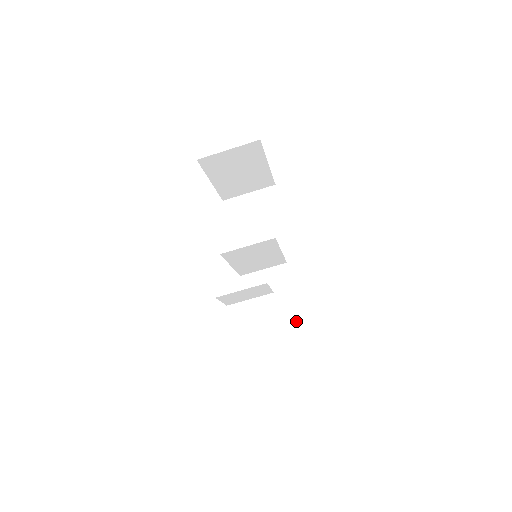
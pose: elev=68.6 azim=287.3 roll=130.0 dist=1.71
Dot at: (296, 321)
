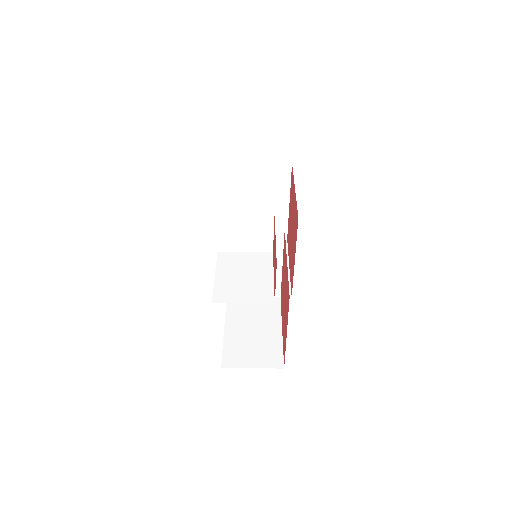
Dot at: (275, 349)
